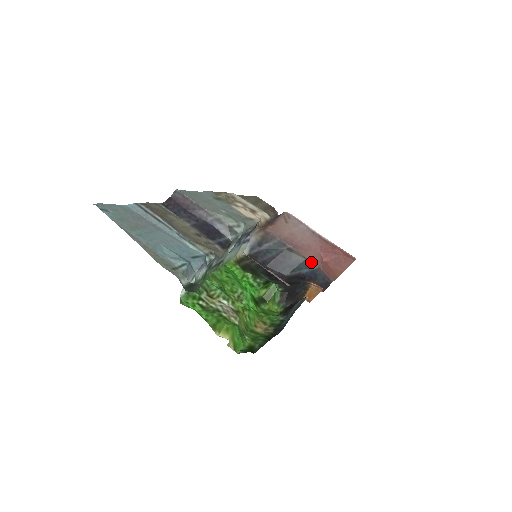
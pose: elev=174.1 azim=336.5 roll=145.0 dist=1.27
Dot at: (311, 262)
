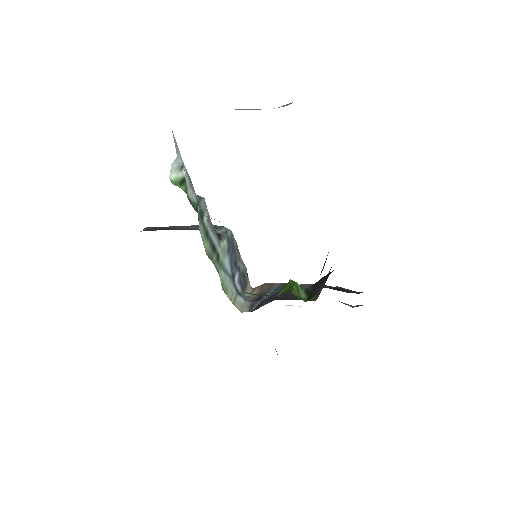
Dot at: occluded
